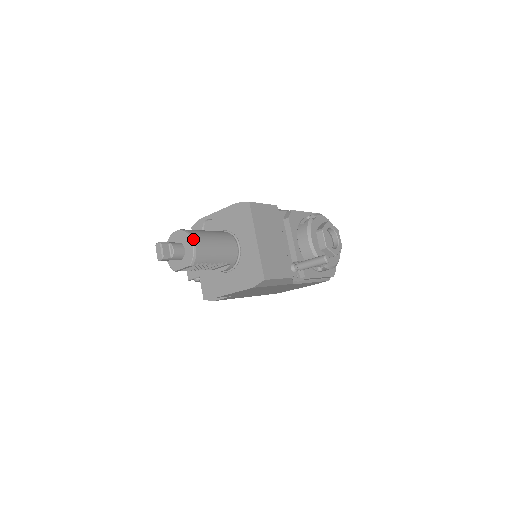
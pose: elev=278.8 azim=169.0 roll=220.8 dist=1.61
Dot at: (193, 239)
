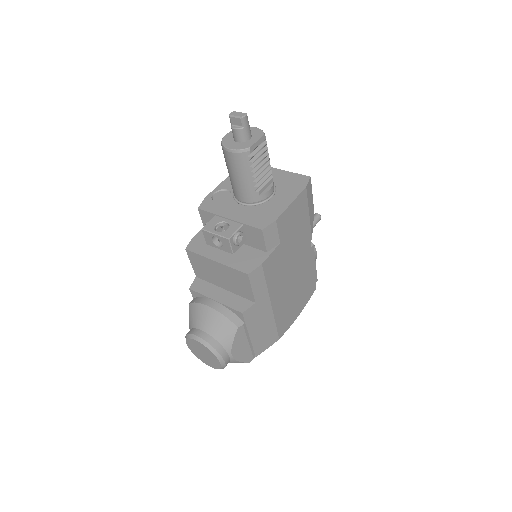
Dot at: occluded
